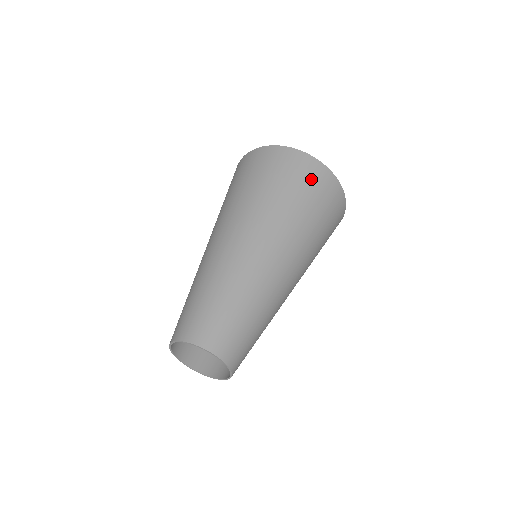
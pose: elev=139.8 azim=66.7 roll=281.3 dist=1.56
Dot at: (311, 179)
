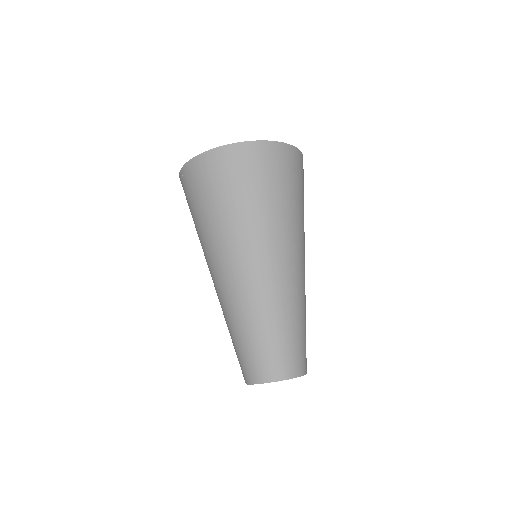
Dot at: (288, 169)
